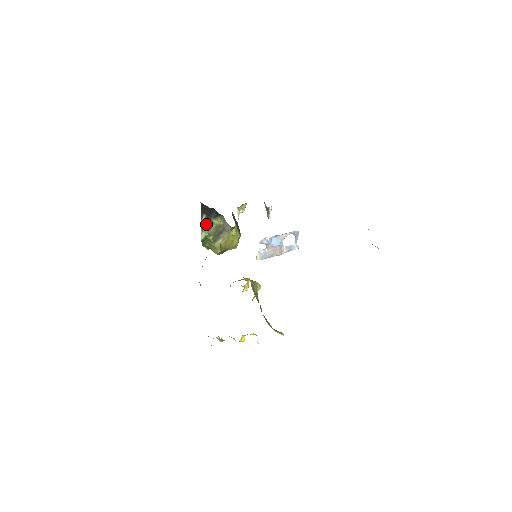
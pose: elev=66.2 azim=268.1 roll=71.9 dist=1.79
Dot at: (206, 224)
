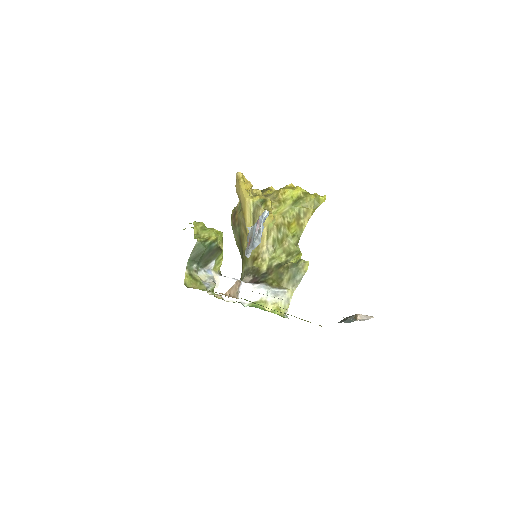
Dot at: occluded
